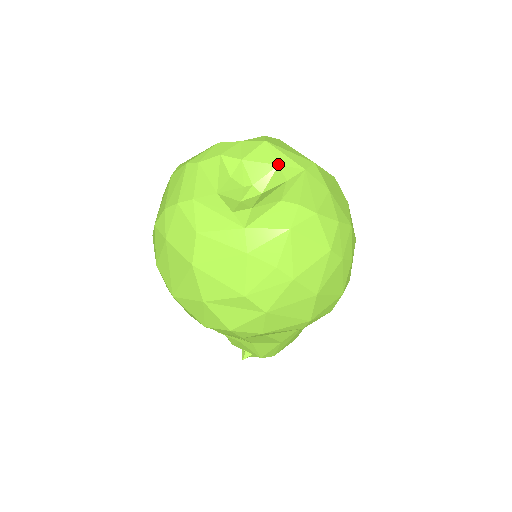
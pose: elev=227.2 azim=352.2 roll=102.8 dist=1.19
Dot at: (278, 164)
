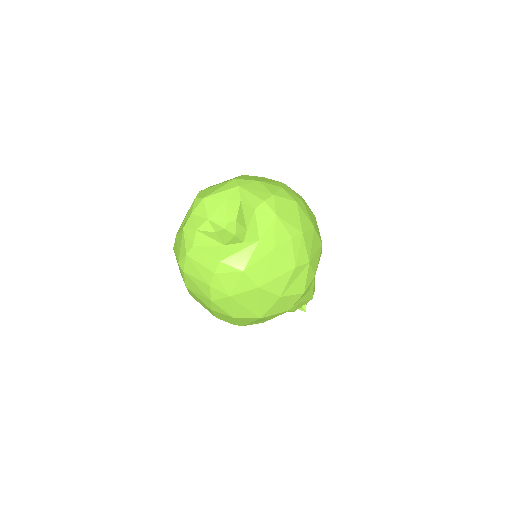
Dot at: (225, 199)
